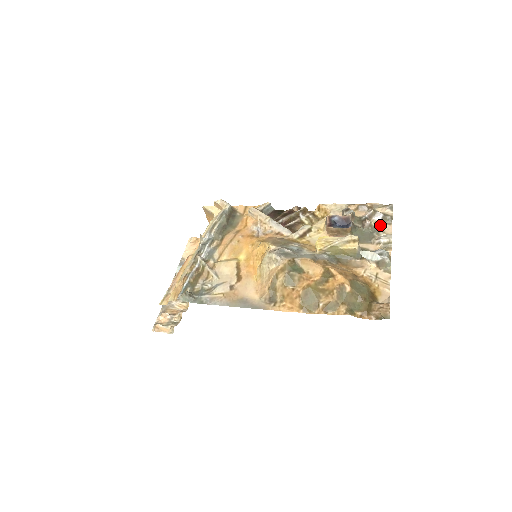
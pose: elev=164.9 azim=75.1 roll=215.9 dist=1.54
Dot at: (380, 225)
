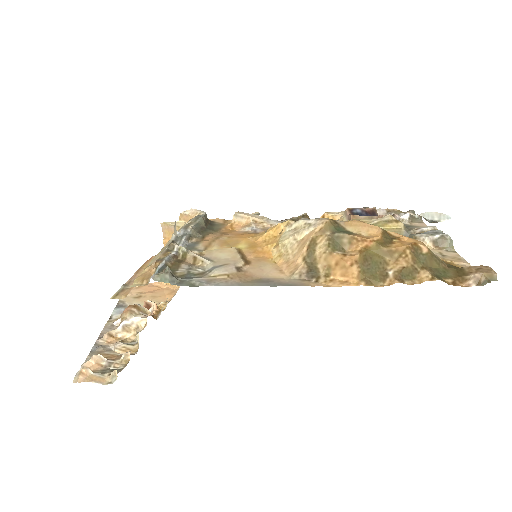
Dot at: (410, 223)
